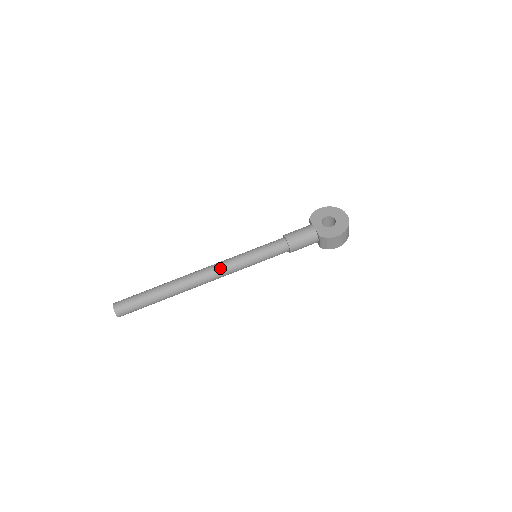
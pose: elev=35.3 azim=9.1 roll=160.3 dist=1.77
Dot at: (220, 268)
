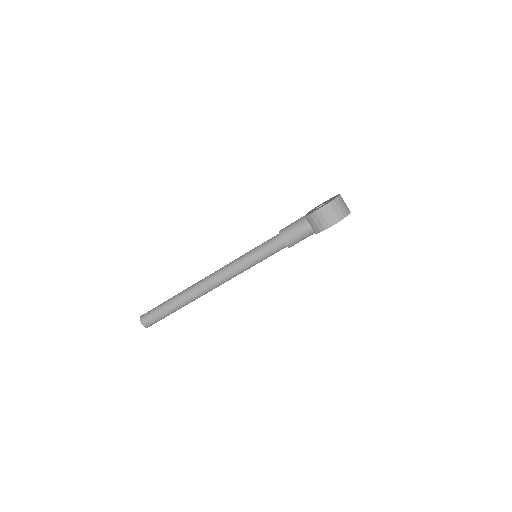
Dot at: (221, 269)
